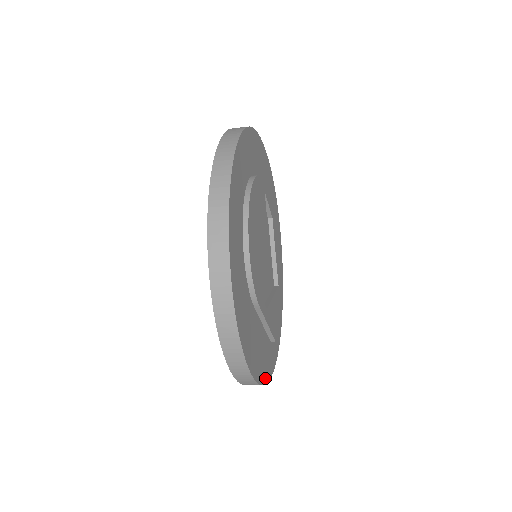
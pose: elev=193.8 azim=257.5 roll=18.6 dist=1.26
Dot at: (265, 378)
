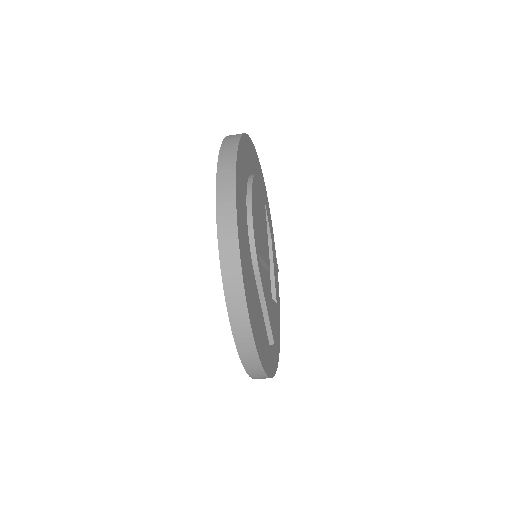
Dot at: (263, 363)
